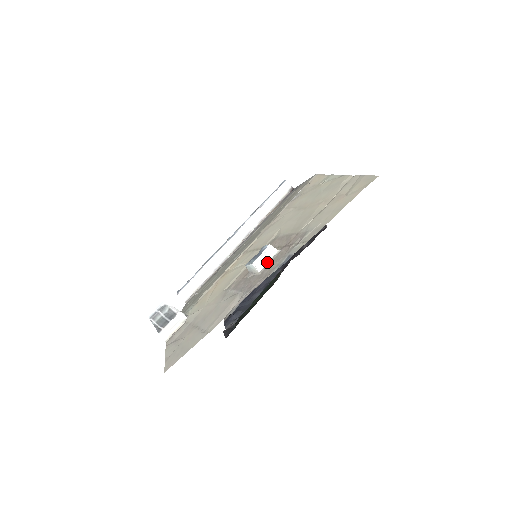
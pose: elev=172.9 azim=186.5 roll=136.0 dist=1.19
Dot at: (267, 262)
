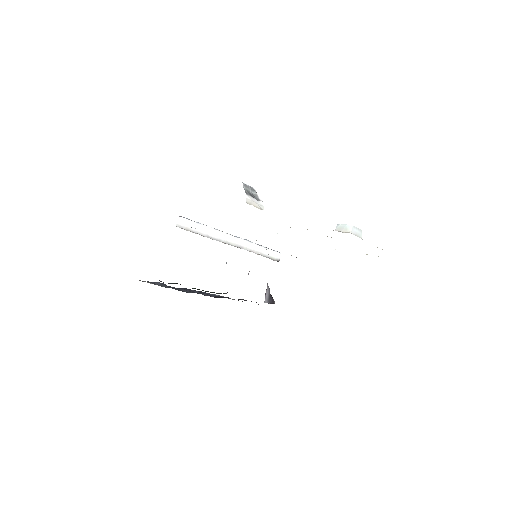
Dot at: (356, 235)
